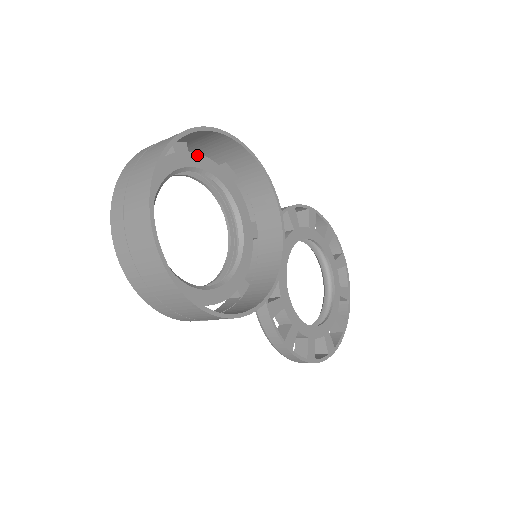
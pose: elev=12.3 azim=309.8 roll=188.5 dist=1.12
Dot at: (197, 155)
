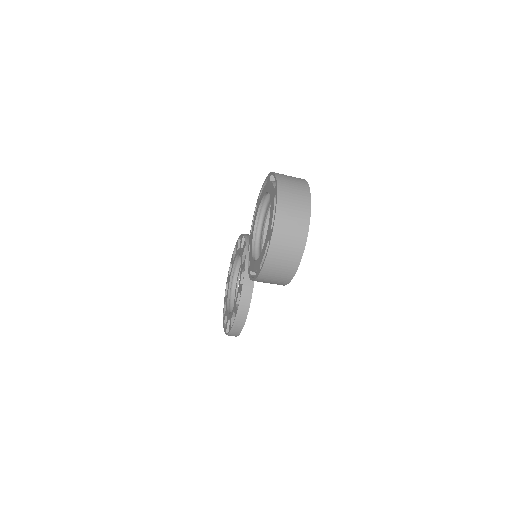
Dot at: occluded
